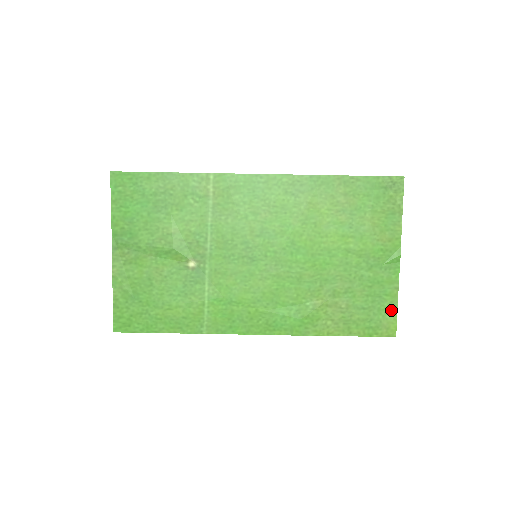
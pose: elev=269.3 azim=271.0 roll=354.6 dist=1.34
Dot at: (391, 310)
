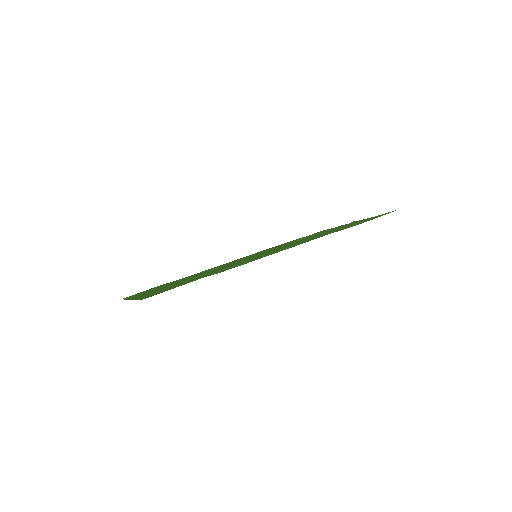
Dot at: occluded
